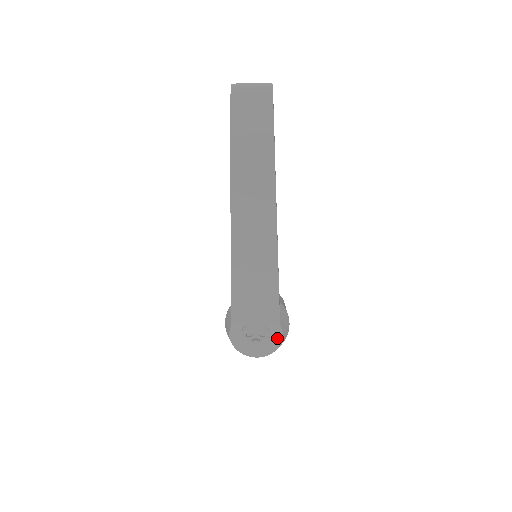
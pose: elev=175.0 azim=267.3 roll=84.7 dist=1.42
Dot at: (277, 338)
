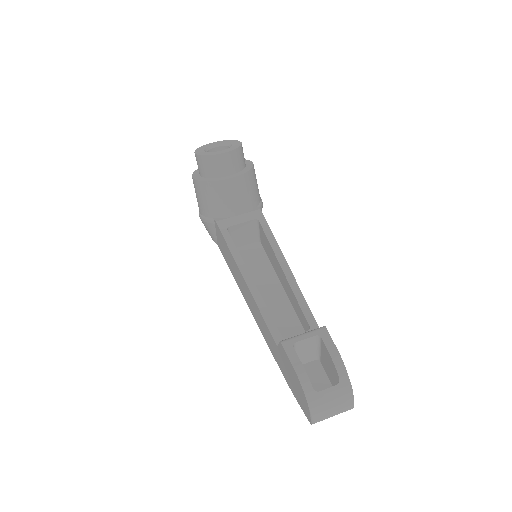
Dot at: occluded
